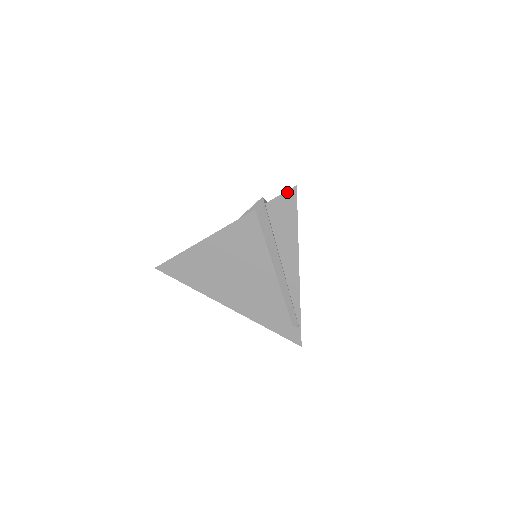
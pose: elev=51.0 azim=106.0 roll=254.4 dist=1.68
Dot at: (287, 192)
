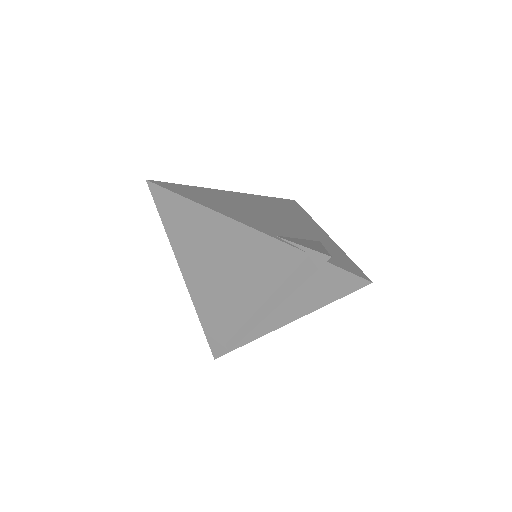
Dot at: (357, 277)
